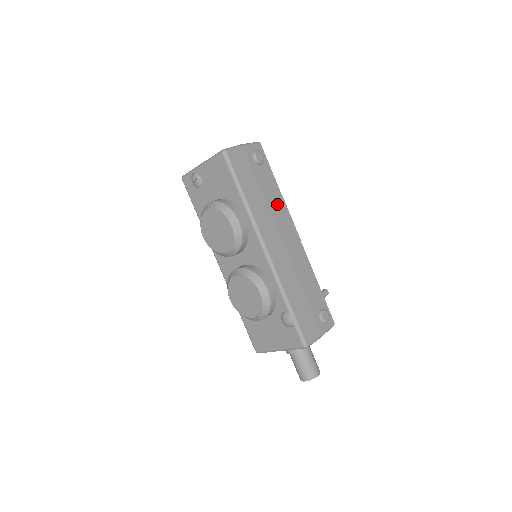
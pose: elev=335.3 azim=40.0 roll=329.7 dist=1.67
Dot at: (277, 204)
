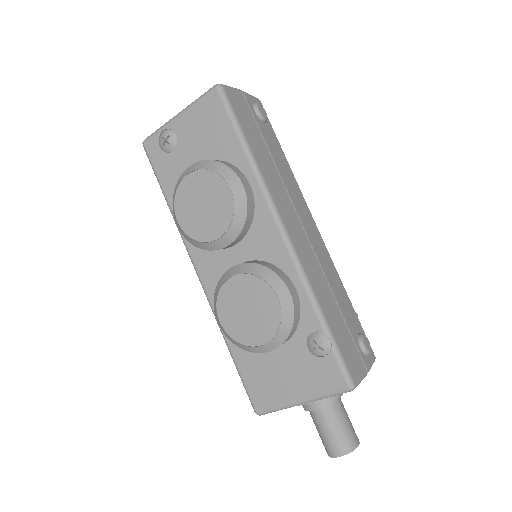
Dot at: (288, 177)
